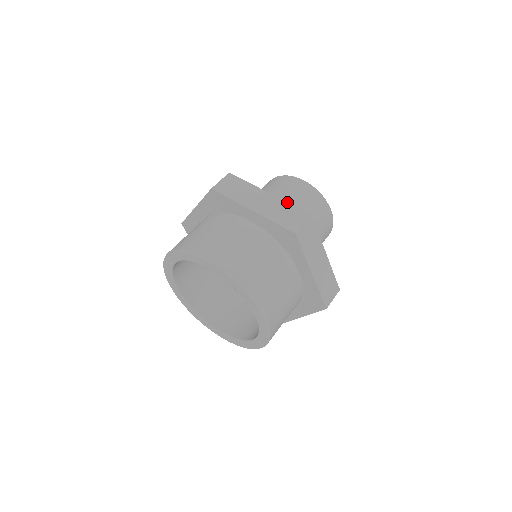
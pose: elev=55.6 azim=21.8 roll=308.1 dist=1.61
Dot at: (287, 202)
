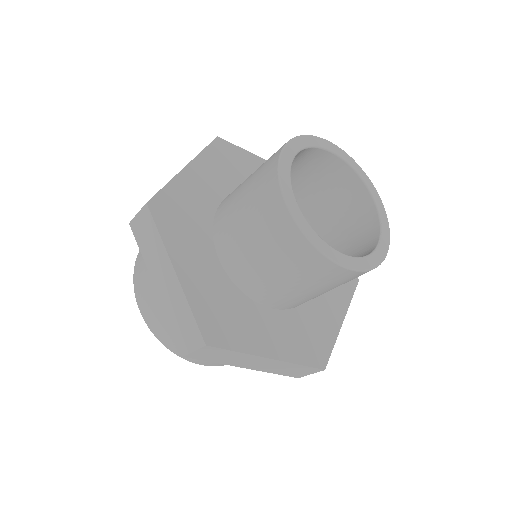
Dot at: (188, 303)
